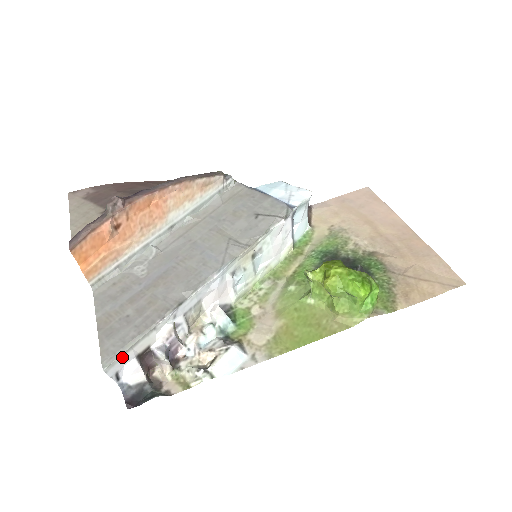
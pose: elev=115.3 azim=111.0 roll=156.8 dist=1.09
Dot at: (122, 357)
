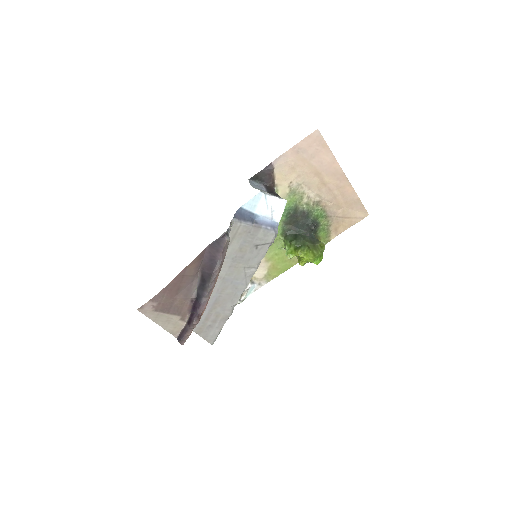
Dot at: (216, 336)
